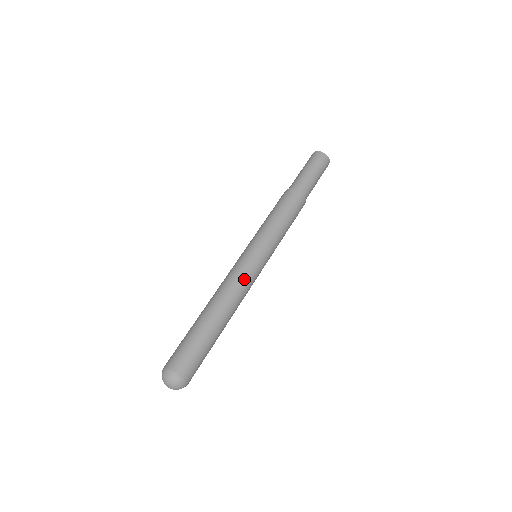
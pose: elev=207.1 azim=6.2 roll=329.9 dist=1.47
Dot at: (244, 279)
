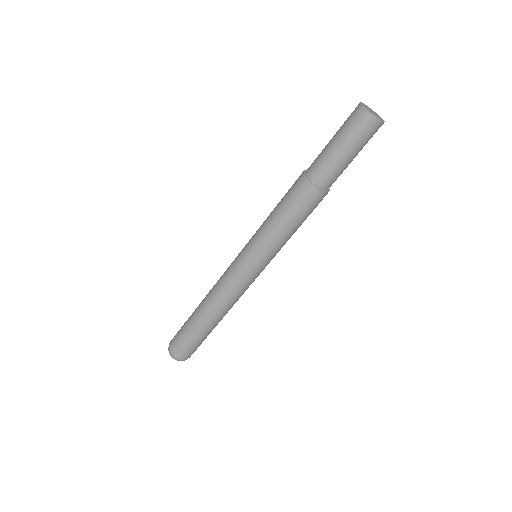
Dot at: (227, 284)
